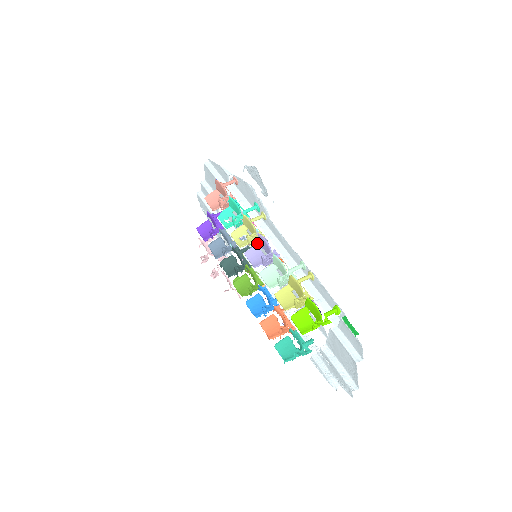
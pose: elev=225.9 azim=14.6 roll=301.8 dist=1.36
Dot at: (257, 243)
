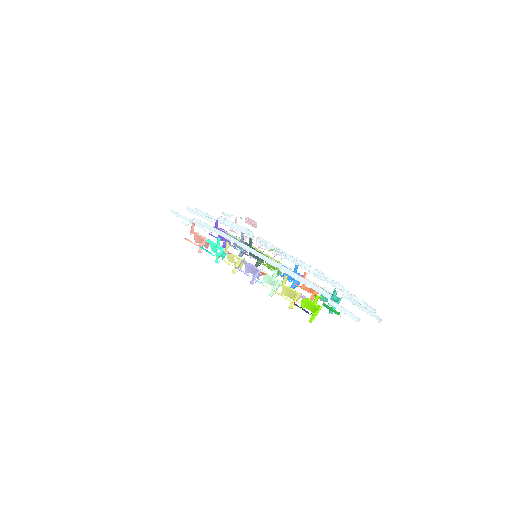
Dot at: occluded
